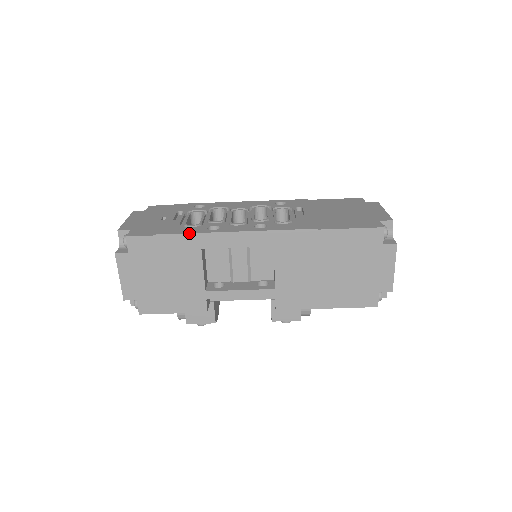
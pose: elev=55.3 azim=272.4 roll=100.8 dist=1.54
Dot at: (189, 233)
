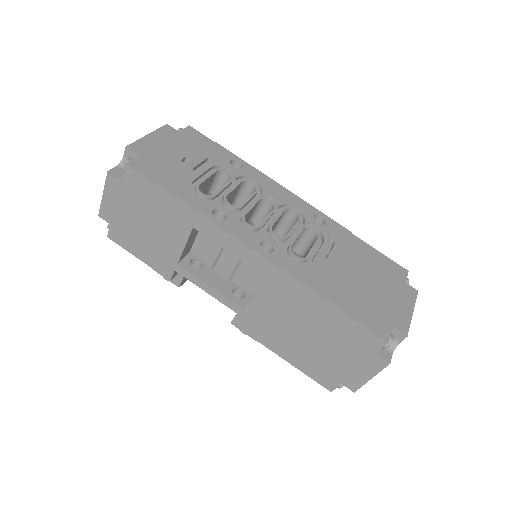
Dot at: (188, 206)
